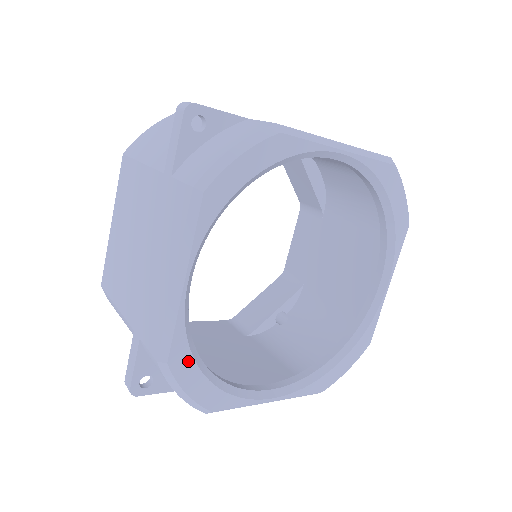
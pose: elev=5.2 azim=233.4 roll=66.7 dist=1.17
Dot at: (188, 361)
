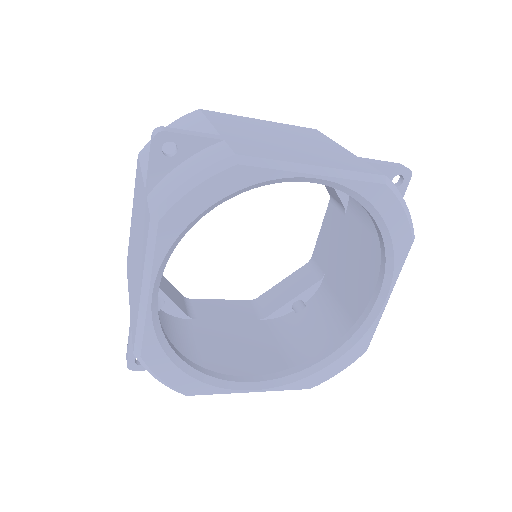
Dot at: (161, 356)
